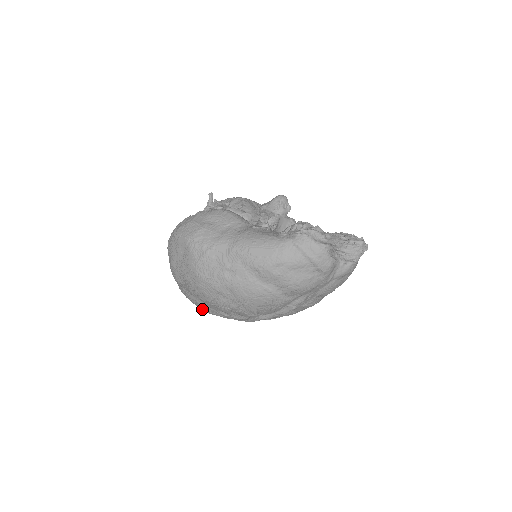
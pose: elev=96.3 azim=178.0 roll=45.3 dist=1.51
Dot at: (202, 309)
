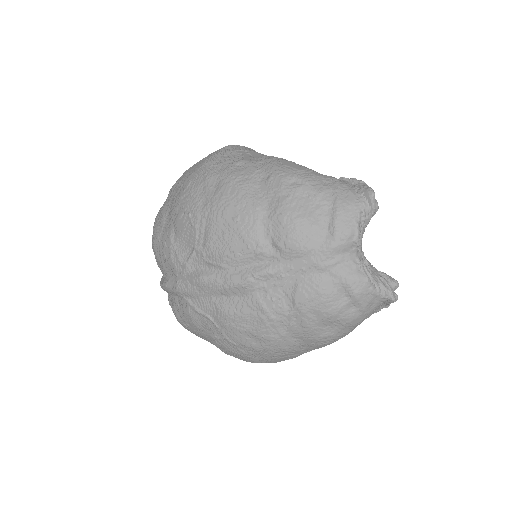
Dot at: (155, 234)
